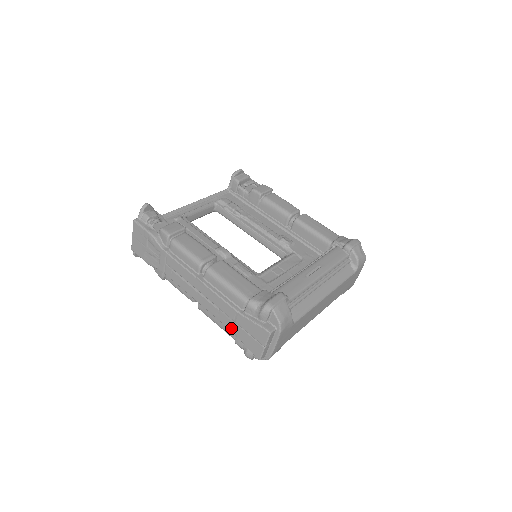
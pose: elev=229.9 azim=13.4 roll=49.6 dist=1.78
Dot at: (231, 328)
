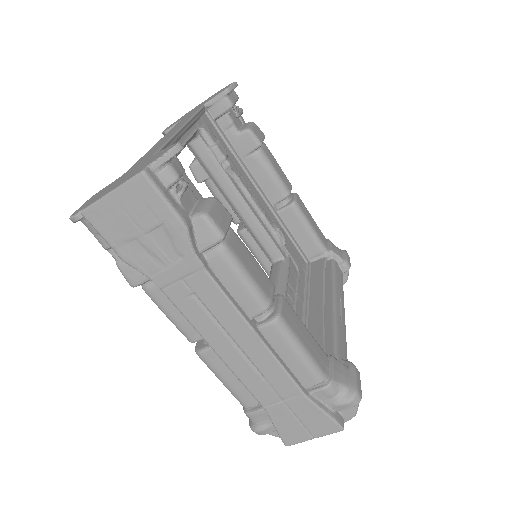
Dot at: (266, 404)
